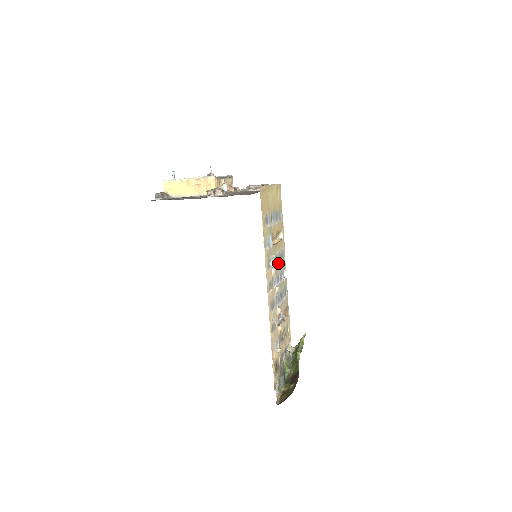
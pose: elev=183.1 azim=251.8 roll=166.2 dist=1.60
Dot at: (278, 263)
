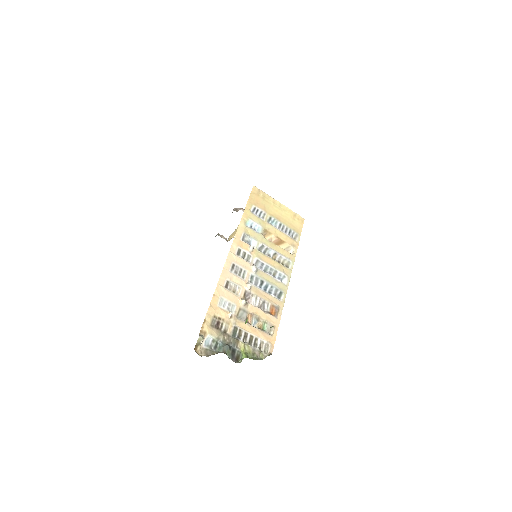
Dot at: (269, 257)
